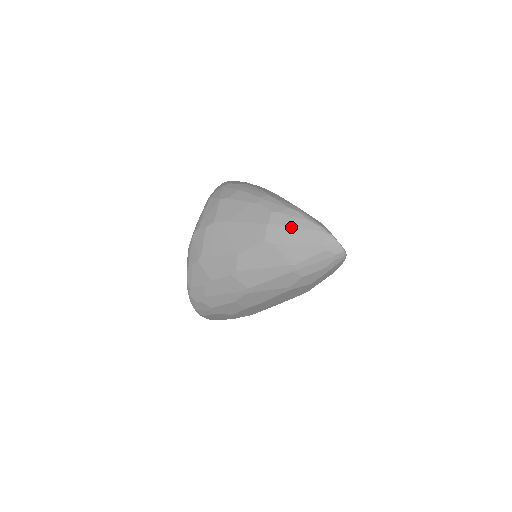
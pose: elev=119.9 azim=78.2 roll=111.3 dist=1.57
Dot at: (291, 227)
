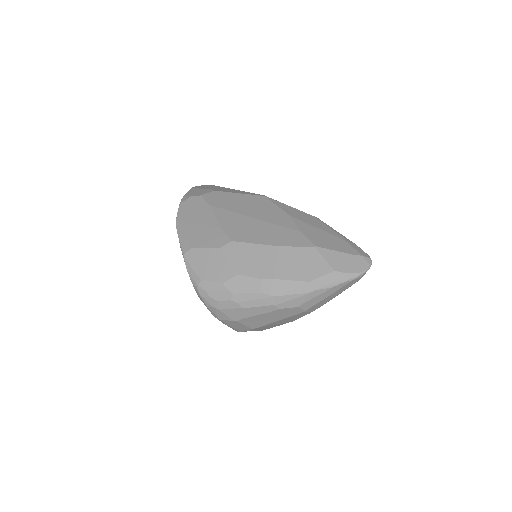
Dot at: (324, 299)
